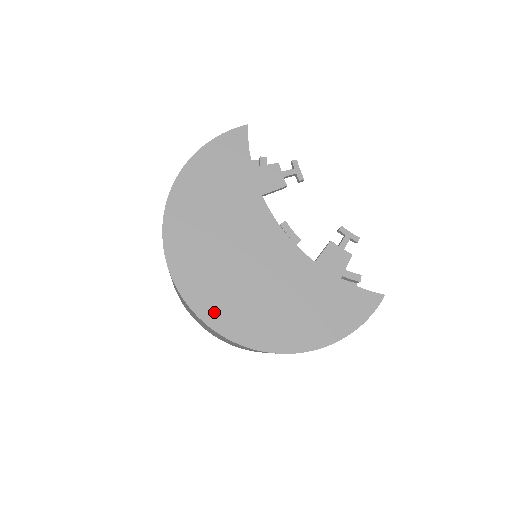
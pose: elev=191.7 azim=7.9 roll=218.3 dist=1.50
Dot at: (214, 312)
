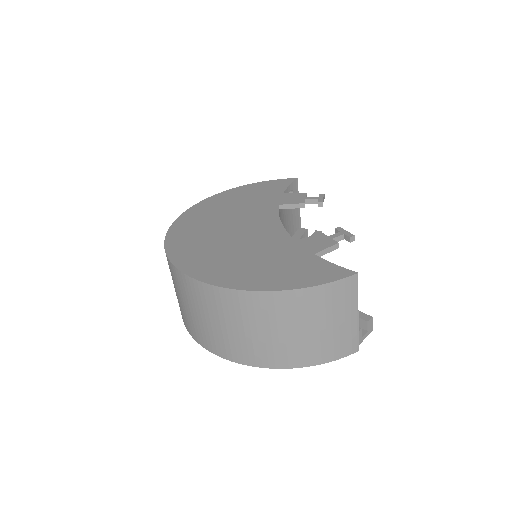
Dot at: (180, 249)
